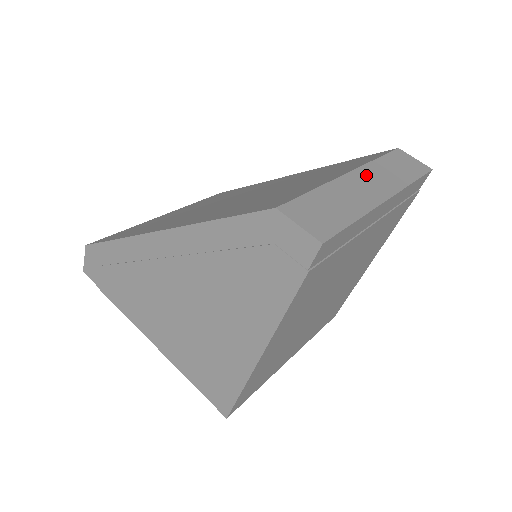
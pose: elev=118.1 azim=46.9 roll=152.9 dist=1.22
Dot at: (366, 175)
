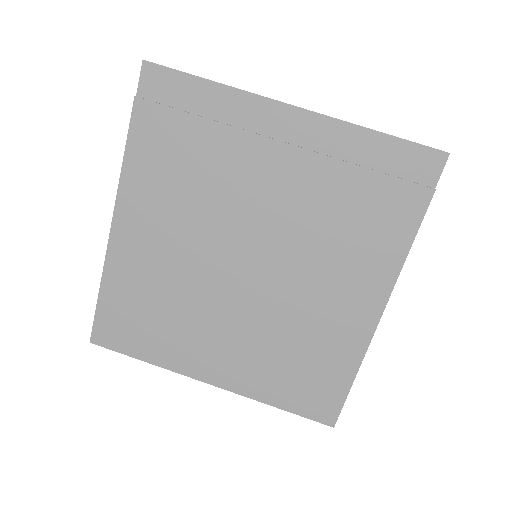
Dot at: occluded
